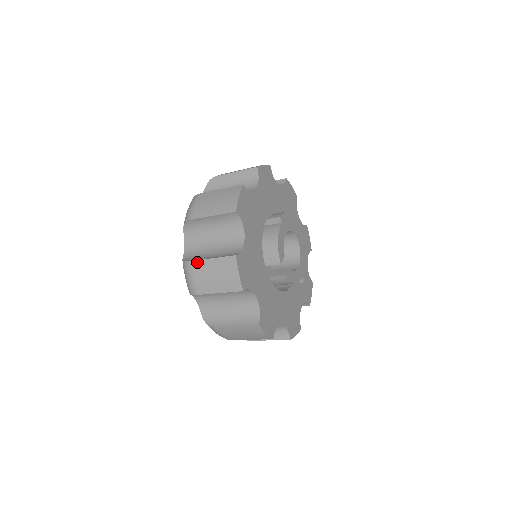
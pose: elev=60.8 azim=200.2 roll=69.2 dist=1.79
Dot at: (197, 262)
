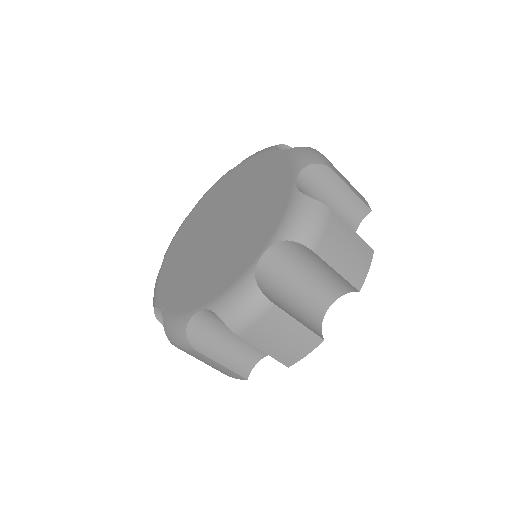
Dot at: (338, 218)
